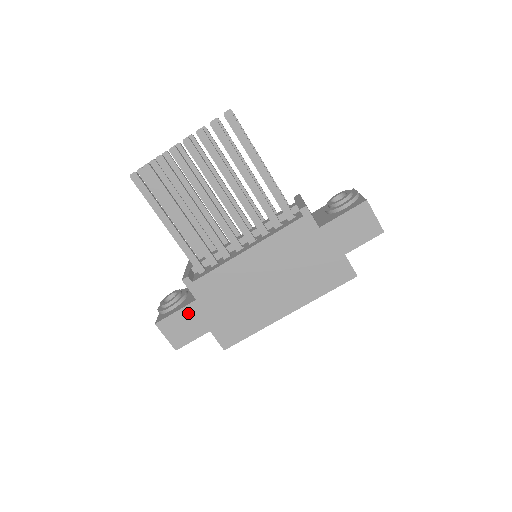
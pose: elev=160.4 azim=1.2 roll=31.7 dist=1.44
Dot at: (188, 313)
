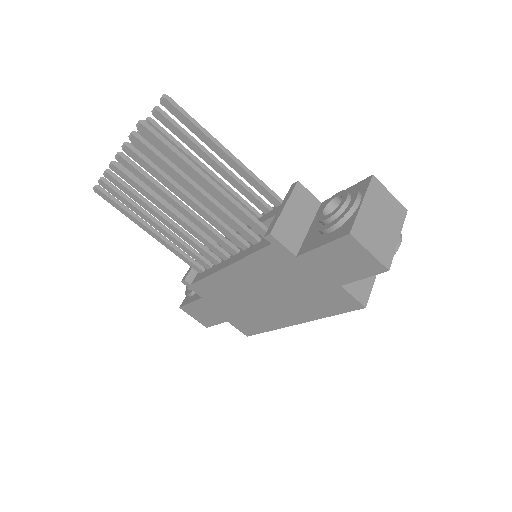
Dot at: (201, 305)
